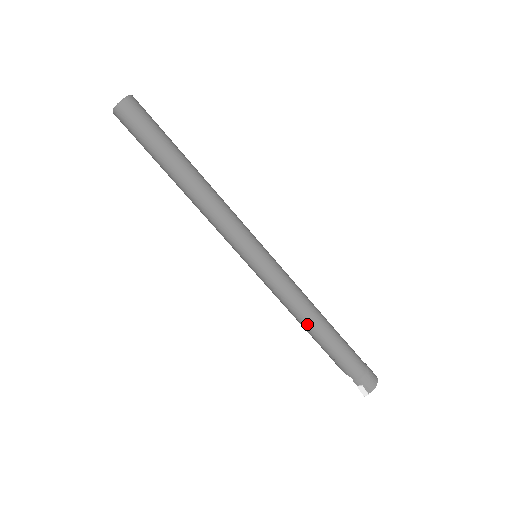
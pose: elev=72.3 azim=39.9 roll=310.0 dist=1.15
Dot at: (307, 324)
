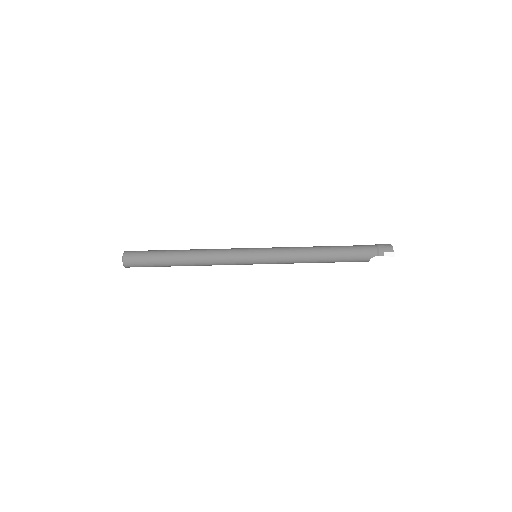
Dot at: (318, 255)
